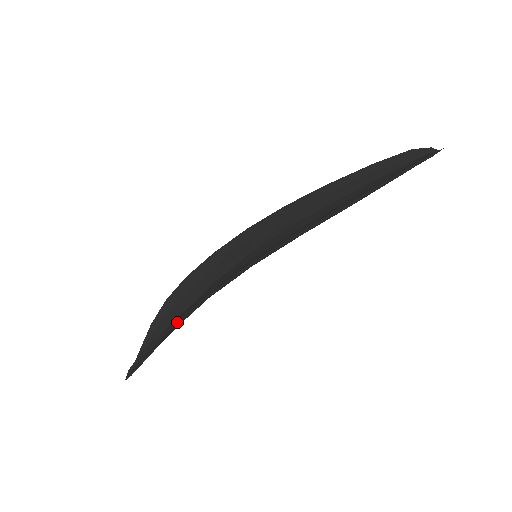
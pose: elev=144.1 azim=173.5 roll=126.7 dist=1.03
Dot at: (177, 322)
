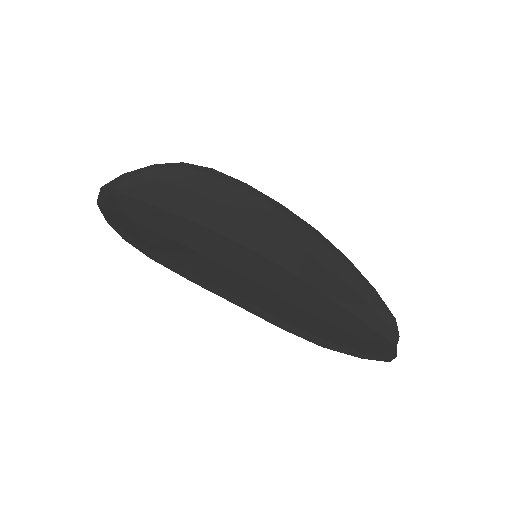
Dot at: (165, 264)
